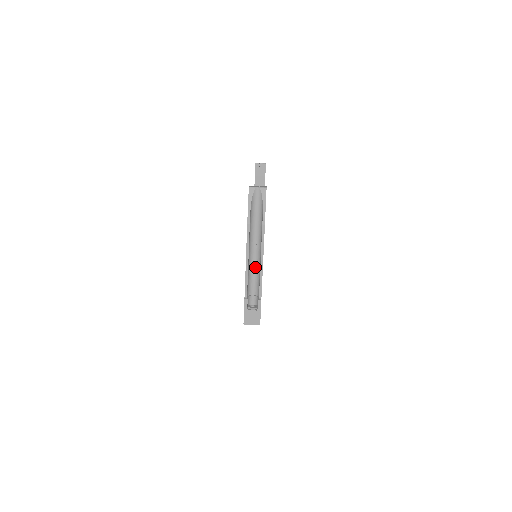
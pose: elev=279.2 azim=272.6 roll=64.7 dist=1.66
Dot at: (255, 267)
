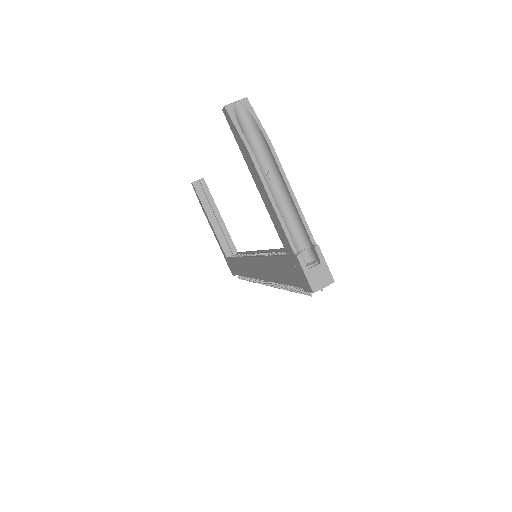
Dot at: (285, 210)
